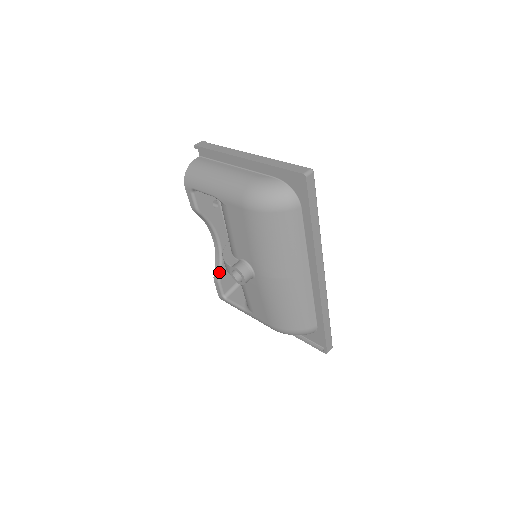
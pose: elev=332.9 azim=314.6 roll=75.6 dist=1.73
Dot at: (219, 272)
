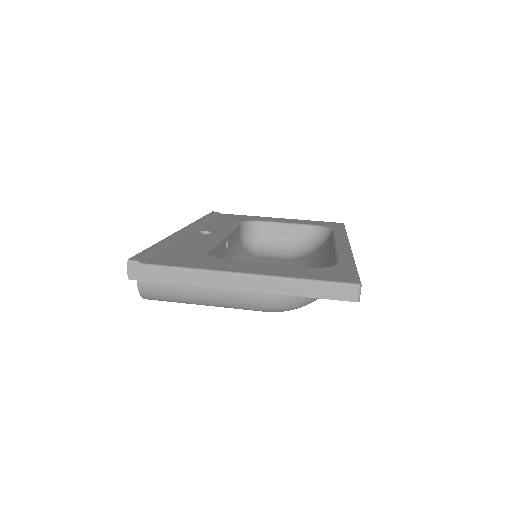
Dot at: occluded
